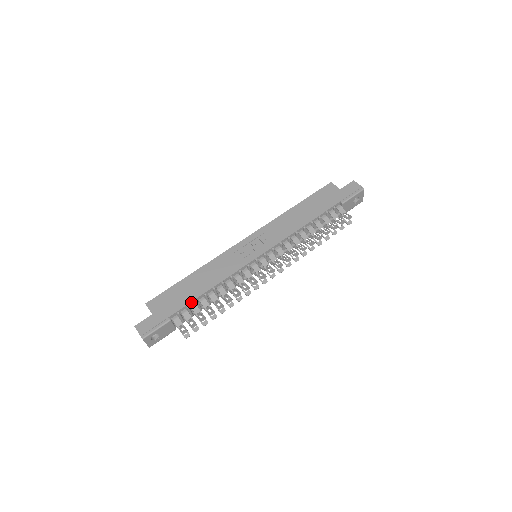
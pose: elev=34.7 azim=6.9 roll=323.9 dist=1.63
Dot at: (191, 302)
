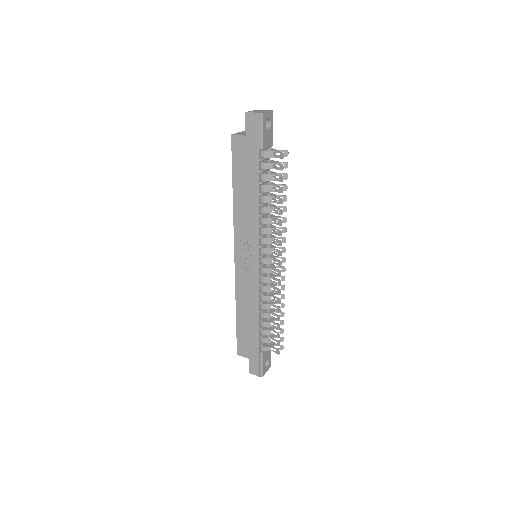
Dot at: (259, 333)
